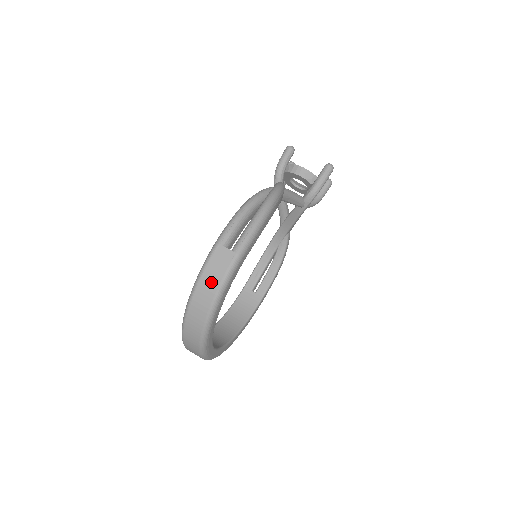
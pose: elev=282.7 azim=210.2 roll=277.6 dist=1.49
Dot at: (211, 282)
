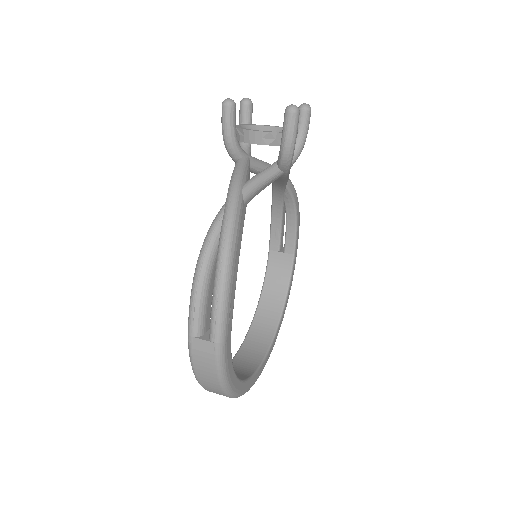
Dot at: (207, 373)
